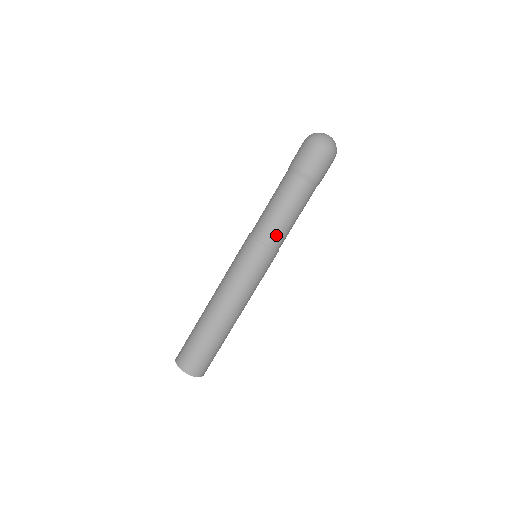
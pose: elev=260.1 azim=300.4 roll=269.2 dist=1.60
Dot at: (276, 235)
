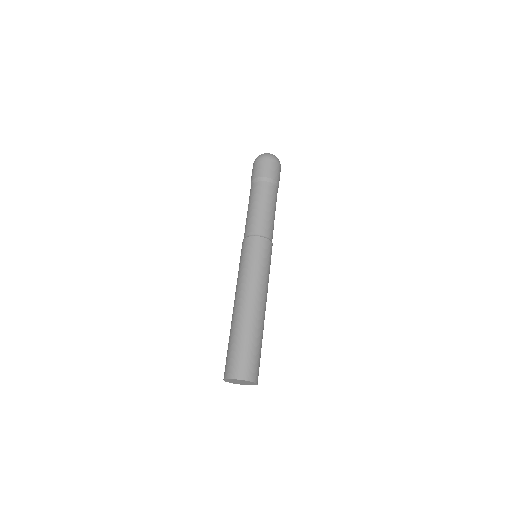
Dot at: (264, 227)
